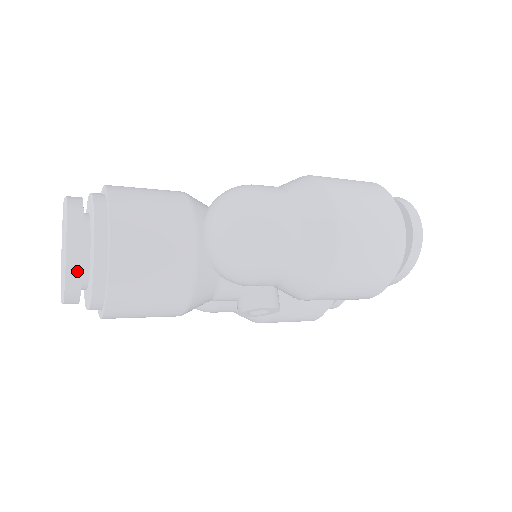
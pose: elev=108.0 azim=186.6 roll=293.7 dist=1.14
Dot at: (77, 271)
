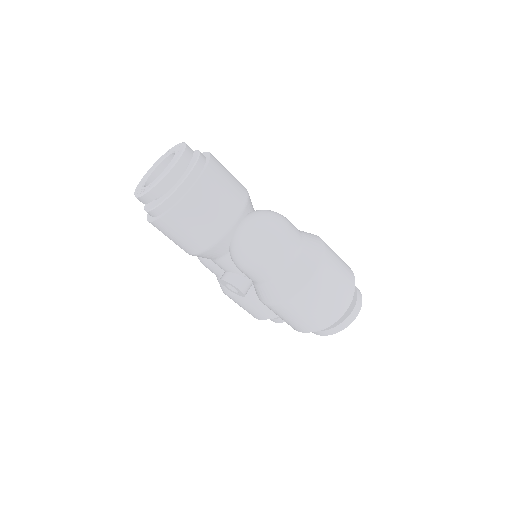
Dot at: (162, 190)
